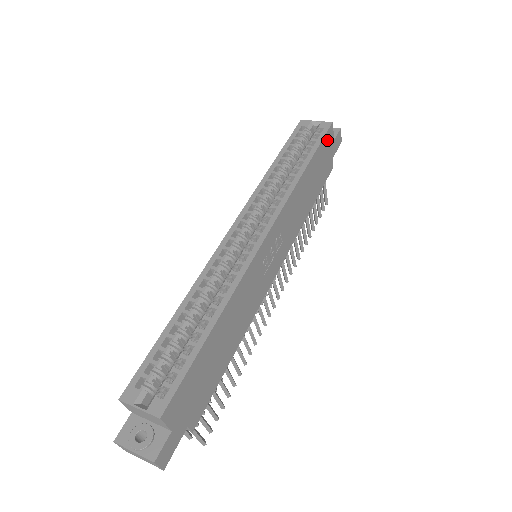
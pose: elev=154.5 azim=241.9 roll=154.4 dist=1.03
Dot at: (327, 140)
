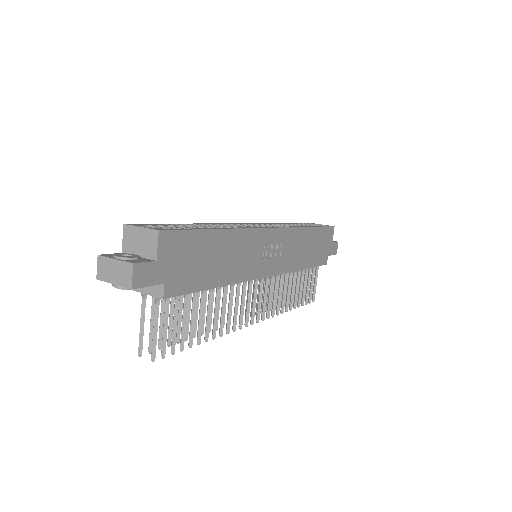
Dot at: (328, 233)
